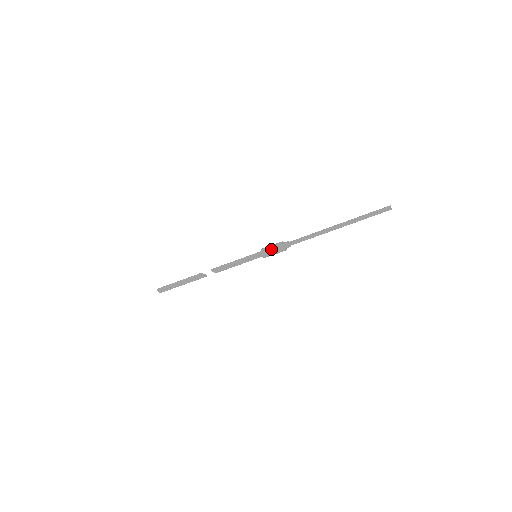
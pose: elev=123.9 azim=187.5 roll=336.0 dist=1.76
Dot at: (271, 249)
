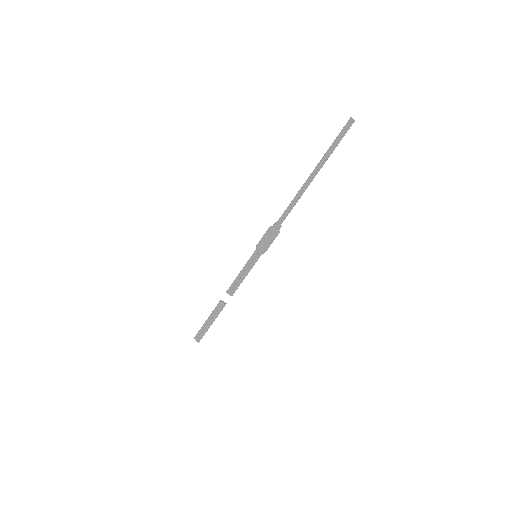
Dot at: (262, 237)
